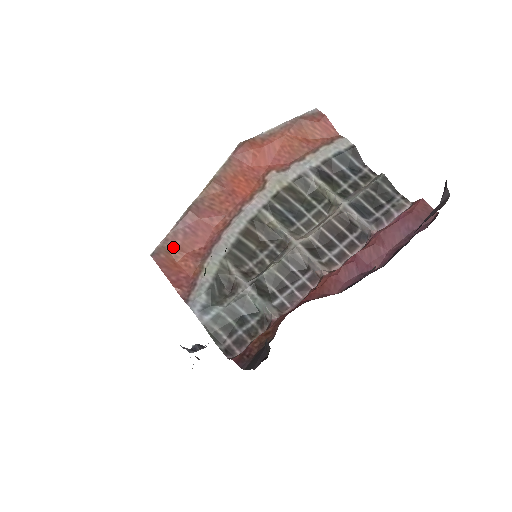
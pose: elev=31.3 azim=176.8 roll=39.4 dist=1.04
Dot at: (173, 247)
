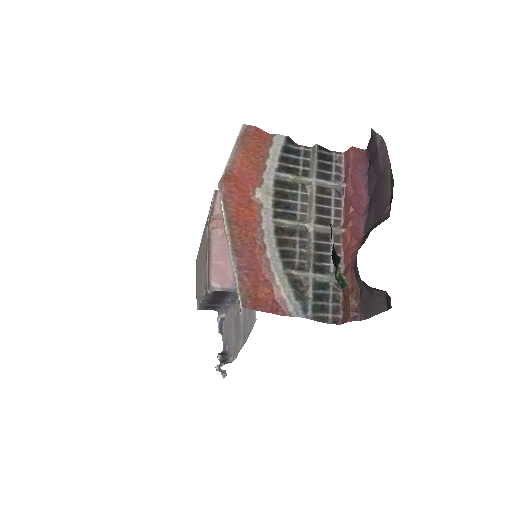
Dot at: (249, 290)
